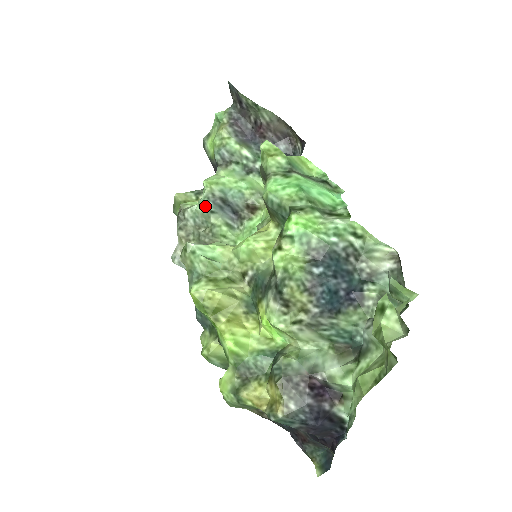
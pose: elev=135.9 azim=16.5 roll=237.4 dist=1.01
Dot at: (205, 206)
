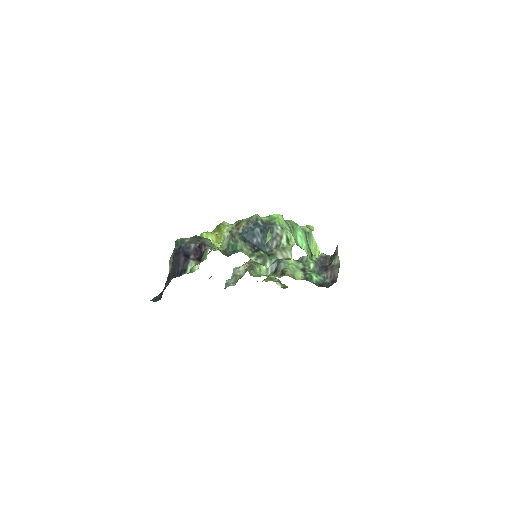
Dot at: occluded
